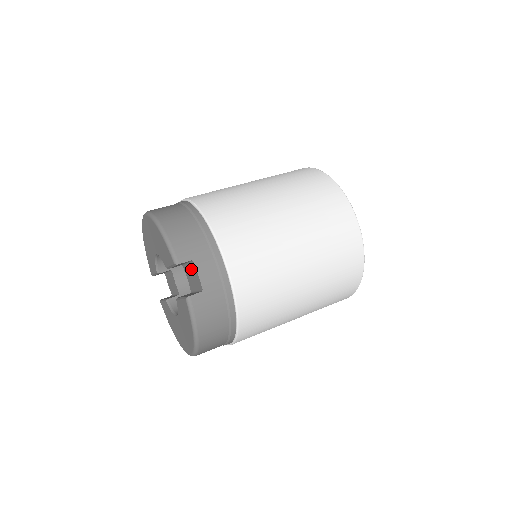
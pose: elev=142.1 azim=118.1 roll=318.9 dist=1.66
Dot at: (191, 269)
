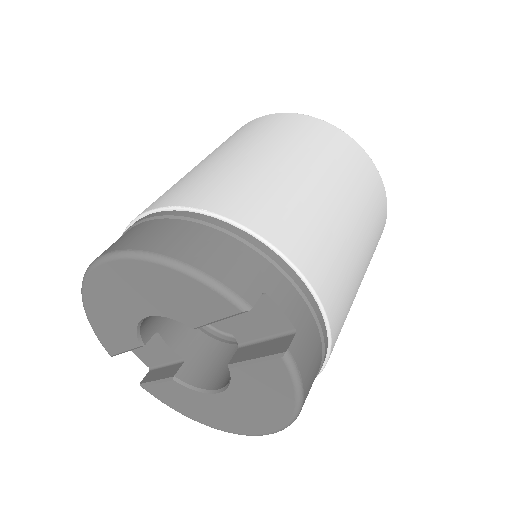
Dot at: (251, 309)
